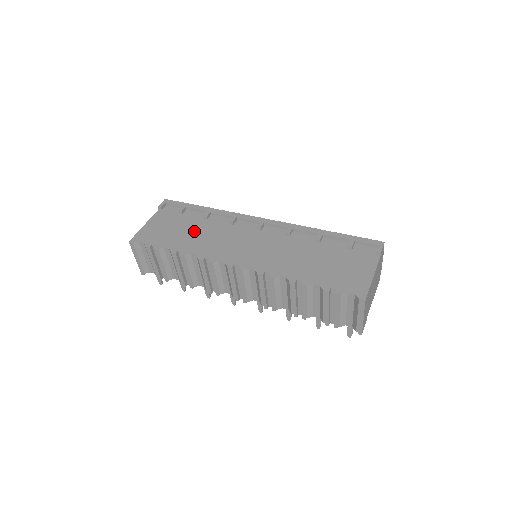
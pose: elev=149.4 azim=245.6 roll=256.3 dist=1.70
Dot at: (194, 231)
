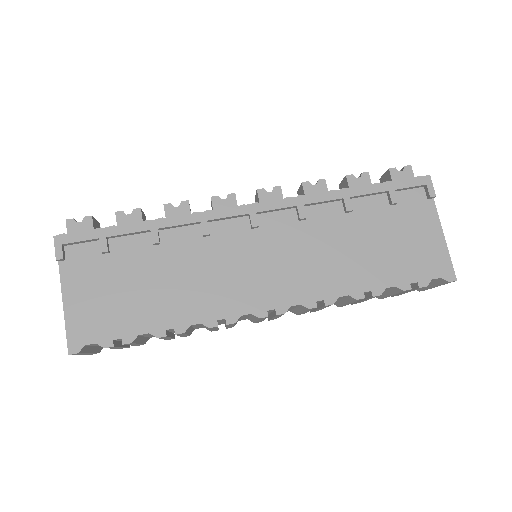
Dot at: (159, 279)
